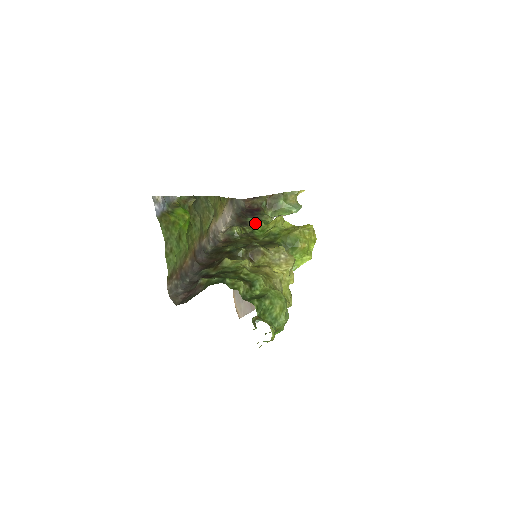
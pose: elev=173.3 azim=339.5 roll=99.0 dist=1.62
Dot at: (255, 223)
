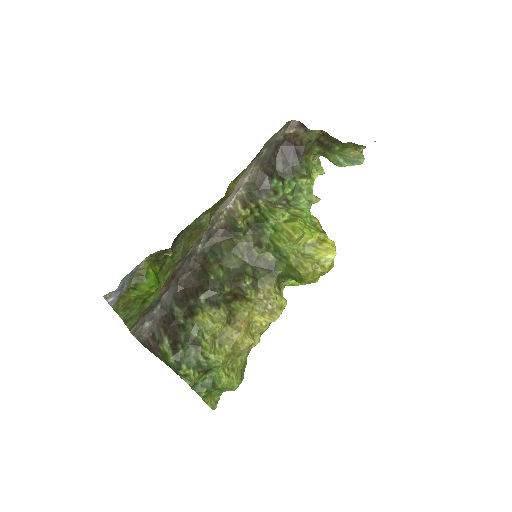
Dot at: (279, 190)
